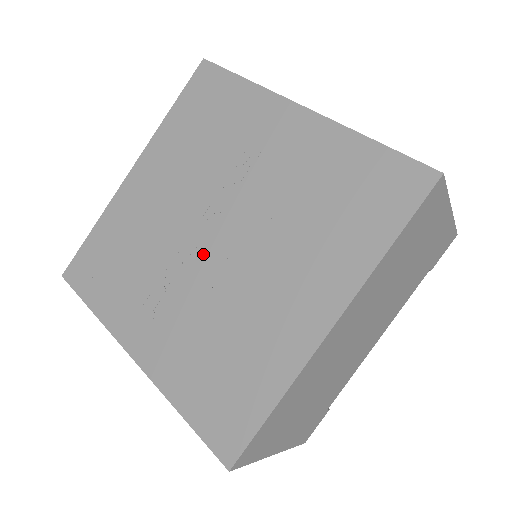
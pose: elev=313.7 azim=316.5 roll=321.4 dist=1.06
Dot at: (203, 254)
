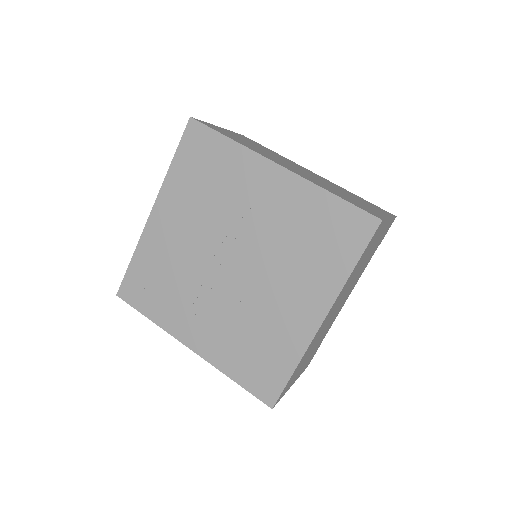
Dot at: (226, 277)
